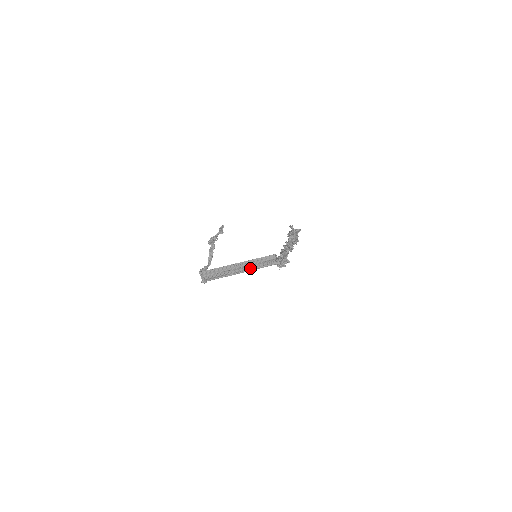
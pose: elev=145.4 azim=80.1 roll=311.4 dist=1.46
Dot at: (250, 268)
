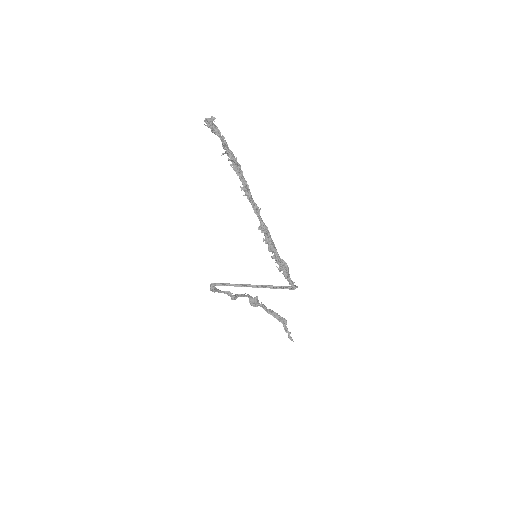
Dot at: (261, 287)
